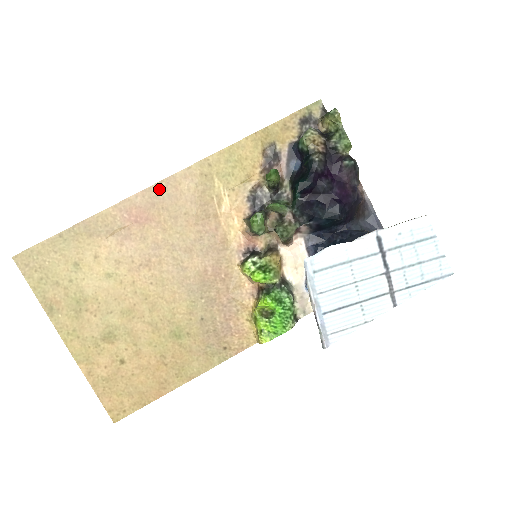
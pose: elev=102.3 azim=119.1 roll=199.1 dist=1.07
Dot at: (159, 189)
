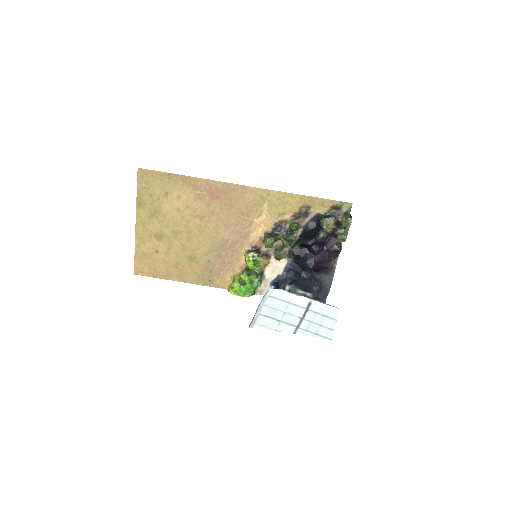
Dot at: (234, 188)
